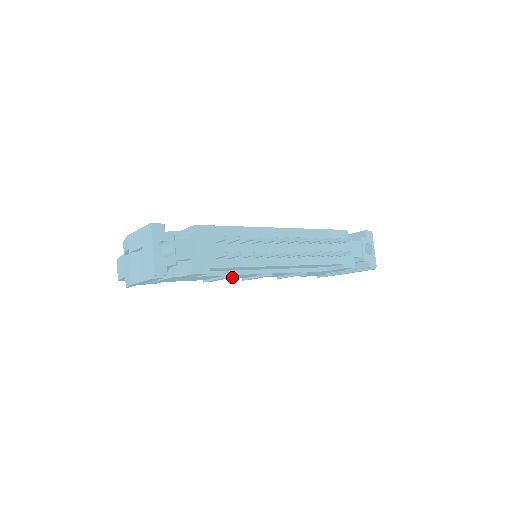
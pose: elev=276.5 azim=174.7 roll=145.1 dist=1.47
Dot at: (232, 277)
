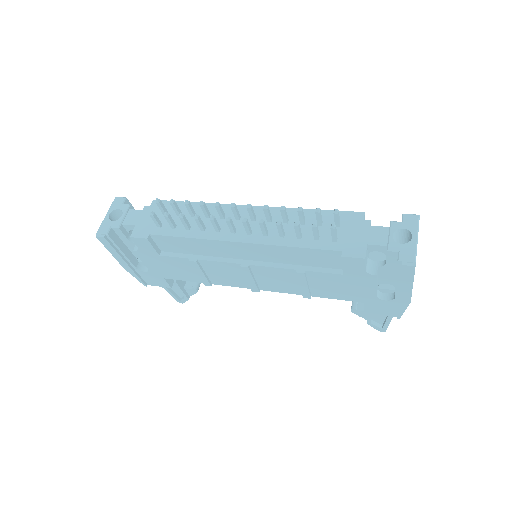
Dot at: (224, 277)
